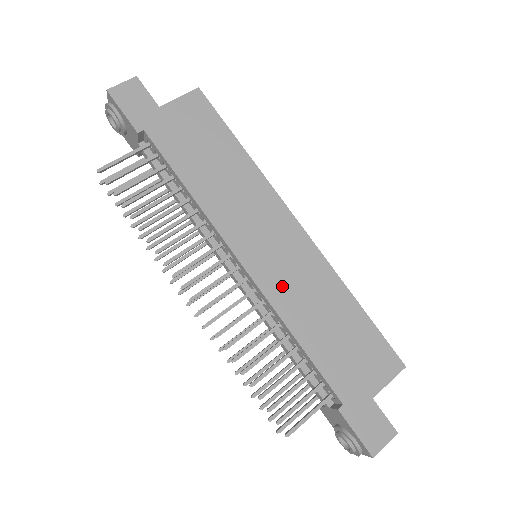
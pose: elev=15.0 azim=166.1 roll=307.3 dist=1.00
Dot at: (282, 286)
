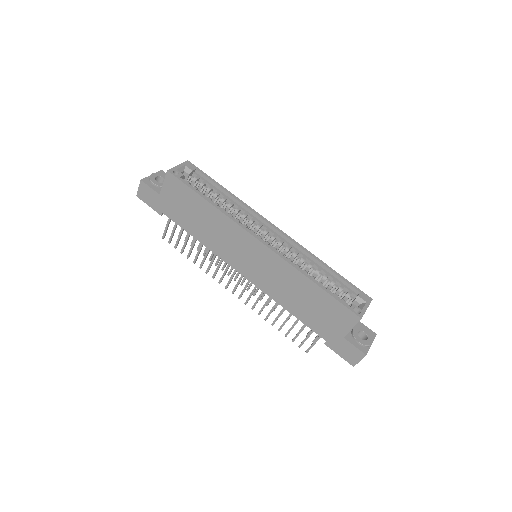
Dot at: (267, 282)
